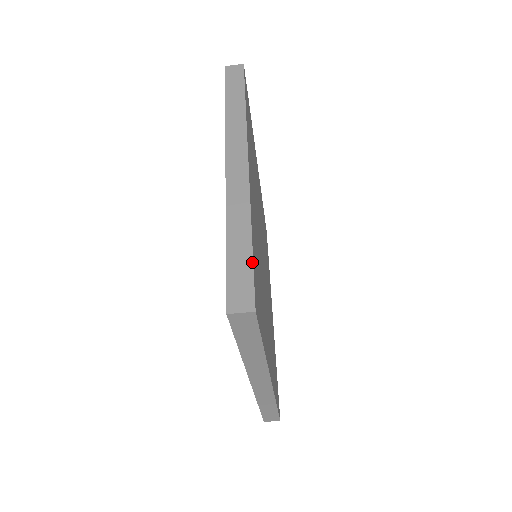
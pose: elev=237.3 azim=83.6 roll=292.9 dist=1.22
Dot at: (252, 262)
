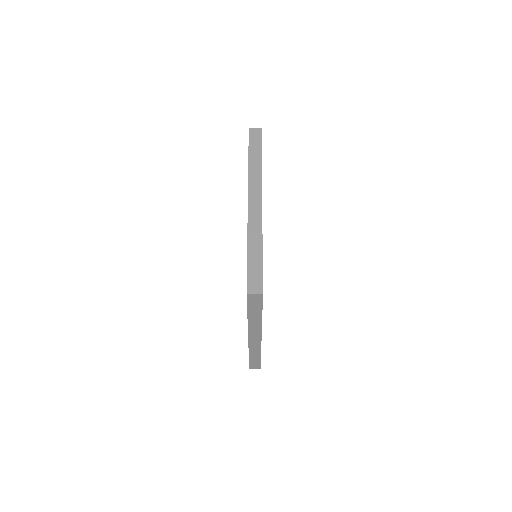
Dot at: (262, 265)
